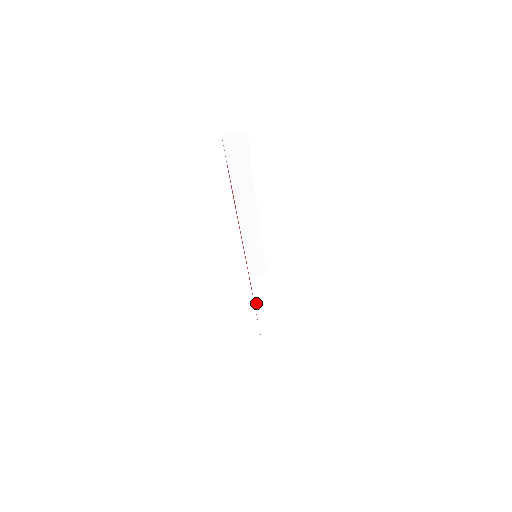
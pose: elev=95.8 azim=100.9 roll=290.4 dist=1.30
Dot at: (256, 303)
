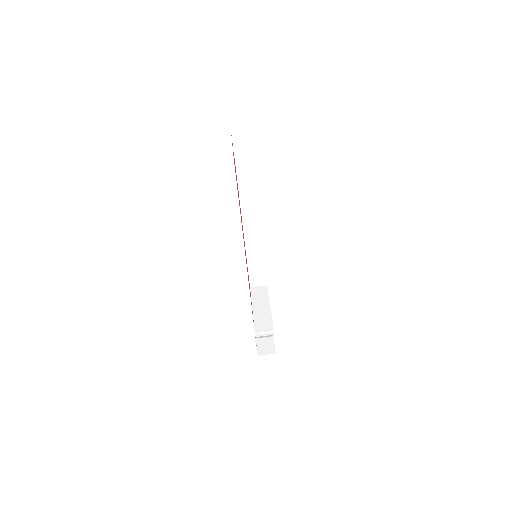
Dot at: (254, 309)
